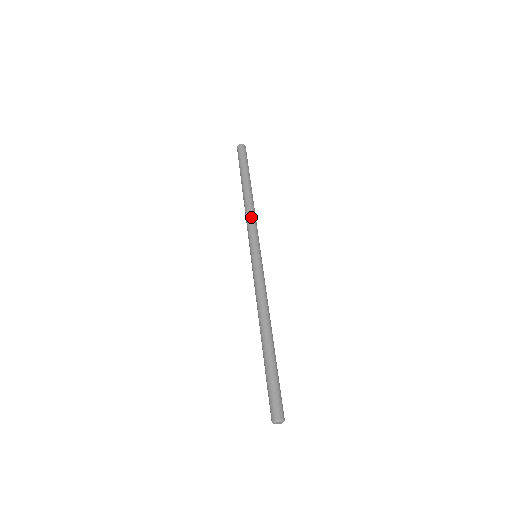
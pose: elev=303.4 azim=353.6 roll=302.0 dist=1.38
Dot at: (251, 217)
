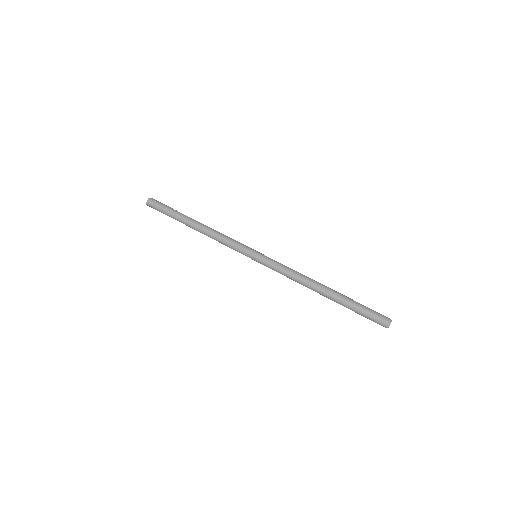
Dot at: (224, 235)
